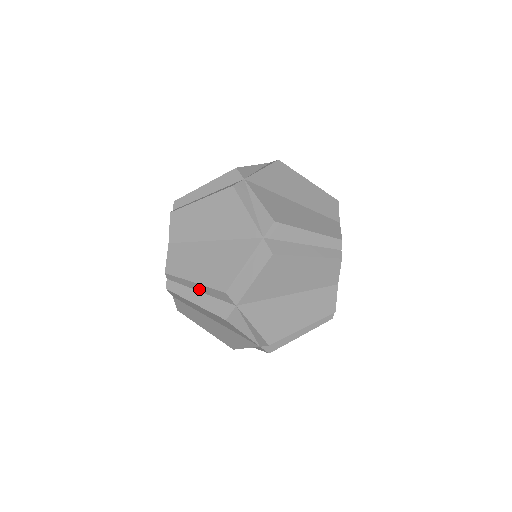
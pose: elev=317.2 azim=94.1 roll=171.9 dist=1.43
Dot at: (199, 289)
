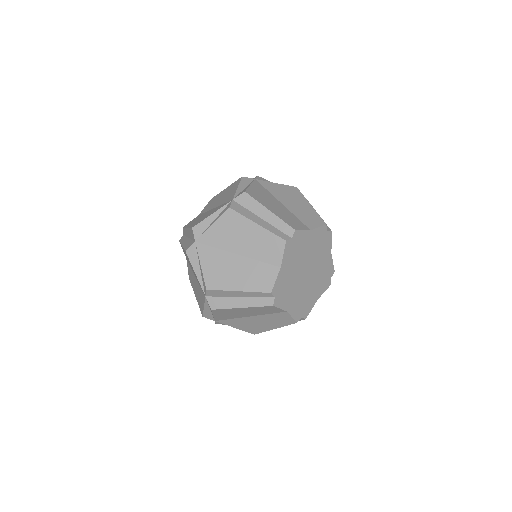
Dot at: (188, 235)
